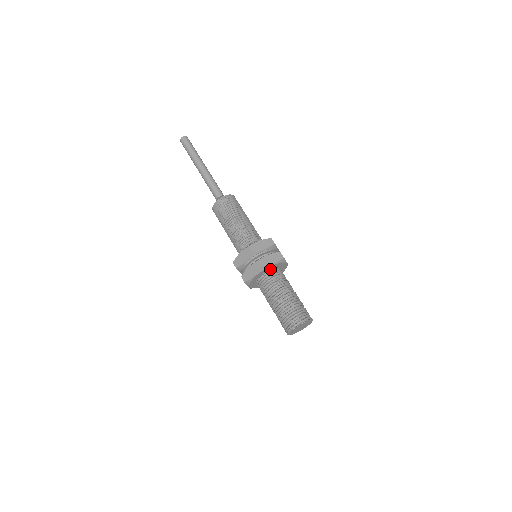
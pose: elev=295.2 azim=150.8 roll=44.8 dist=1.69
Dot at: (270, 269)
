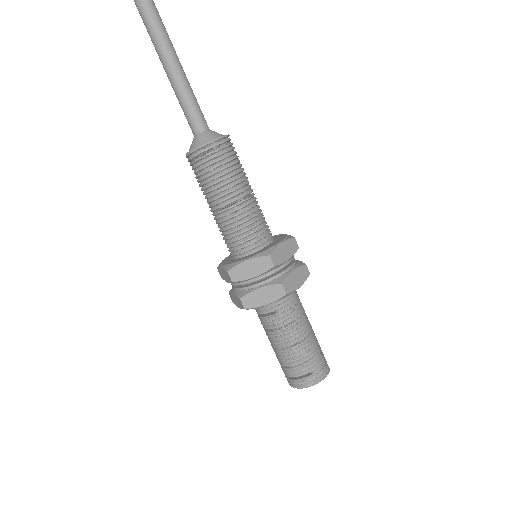
Dot at: occluded
